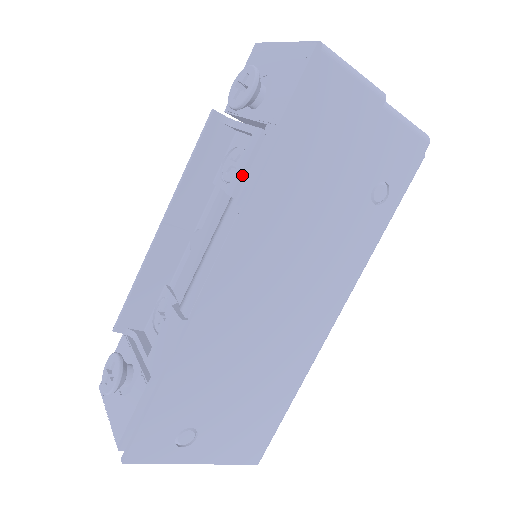
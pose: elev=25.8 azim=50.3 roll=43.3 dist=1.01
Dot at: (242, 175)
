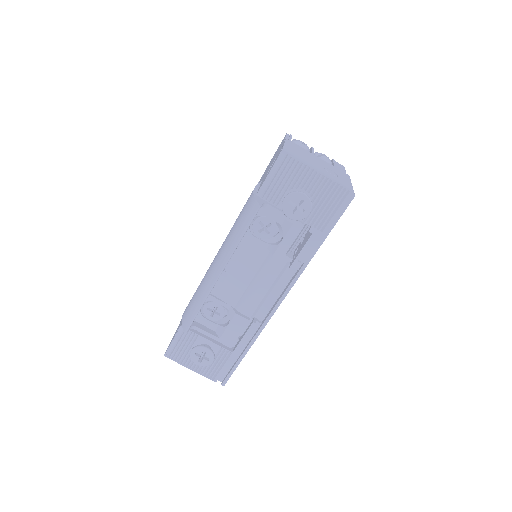
Dot at: (288, 248)
